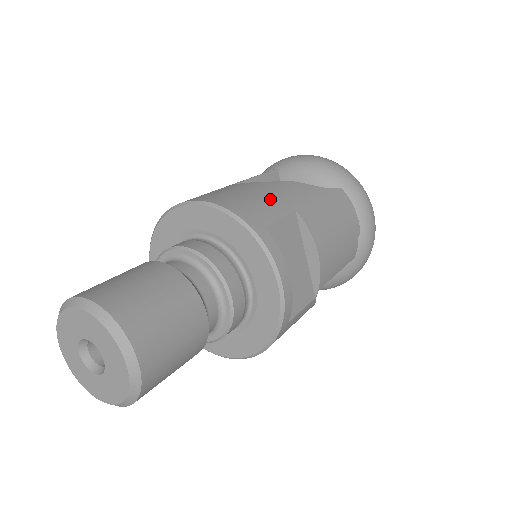
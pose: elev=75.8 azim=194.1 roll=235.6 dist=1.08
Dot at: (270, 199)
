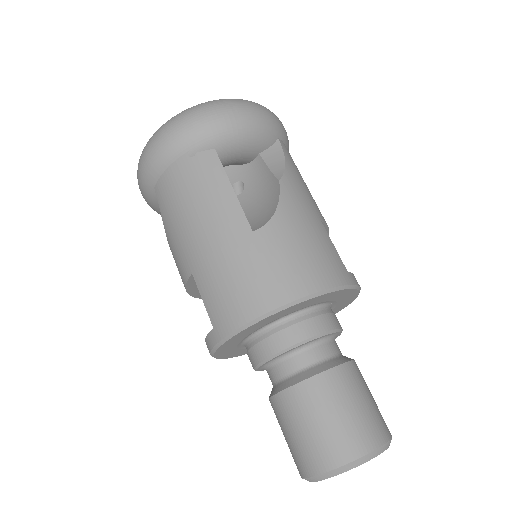
Dot at: (315, 233)
